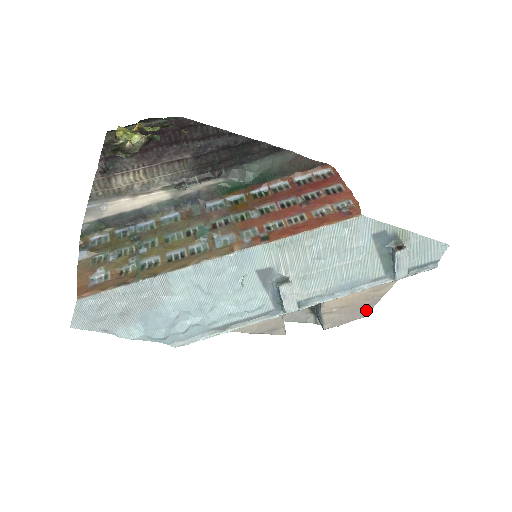
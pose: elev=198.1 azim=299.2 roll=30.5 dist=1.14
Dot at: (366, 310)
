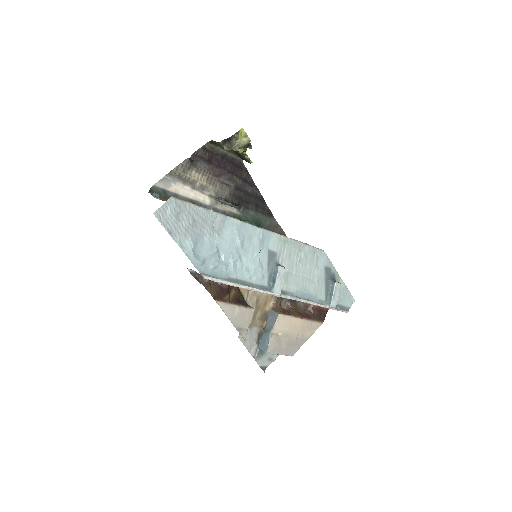
Dot at: (295, 348)
